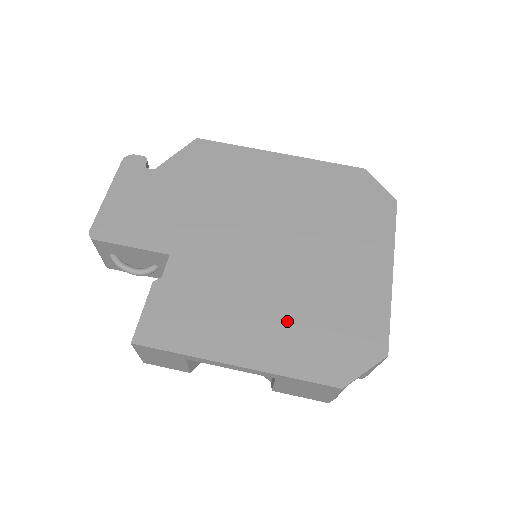
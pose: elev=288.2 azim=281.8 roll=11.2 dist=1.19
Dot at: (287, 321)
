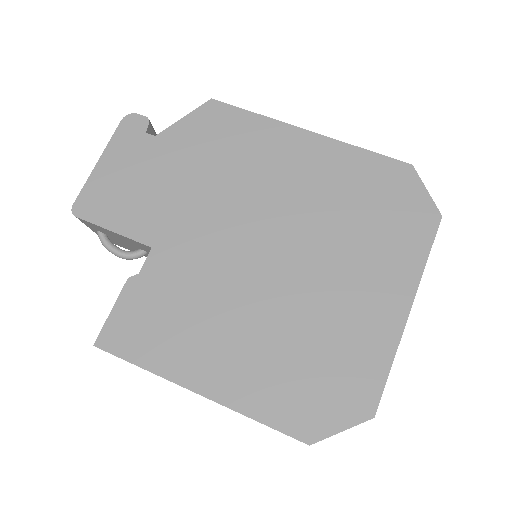
Dot at: (265, 352)
